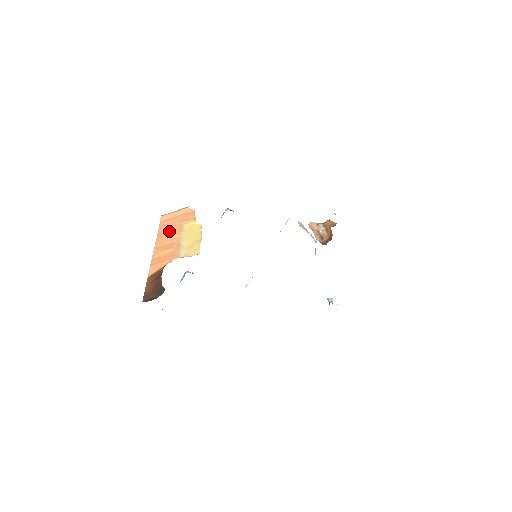
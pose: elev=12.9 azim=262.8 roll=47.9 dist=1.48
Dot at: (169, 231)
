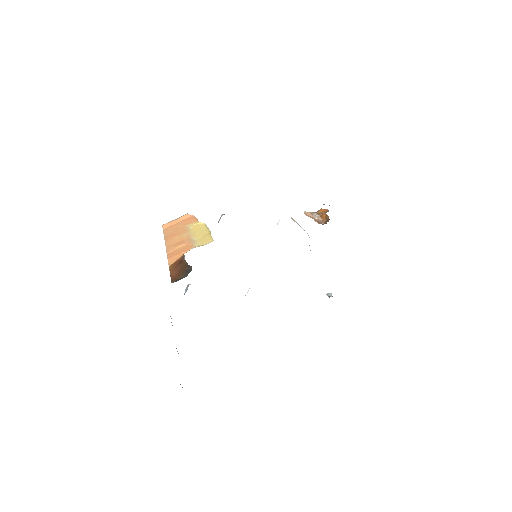
Dot at: (175, 233)
